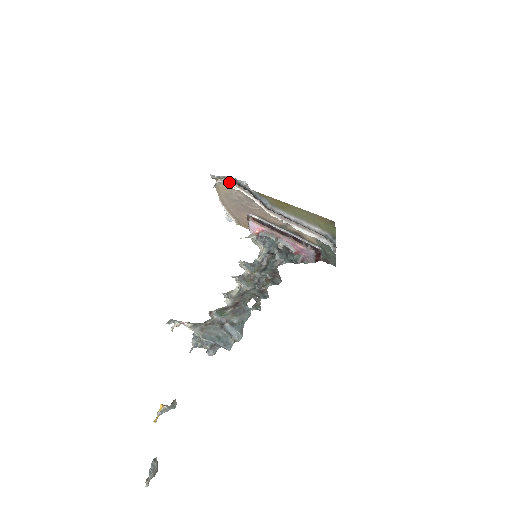
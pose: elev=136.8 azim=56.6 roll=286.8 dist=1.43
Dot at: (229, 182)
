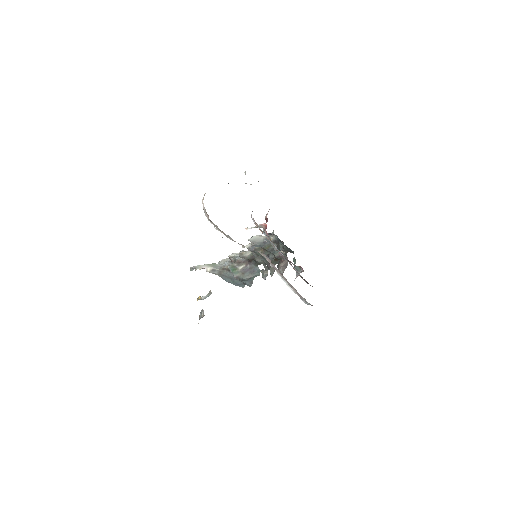
Dot at: (209, 220)
